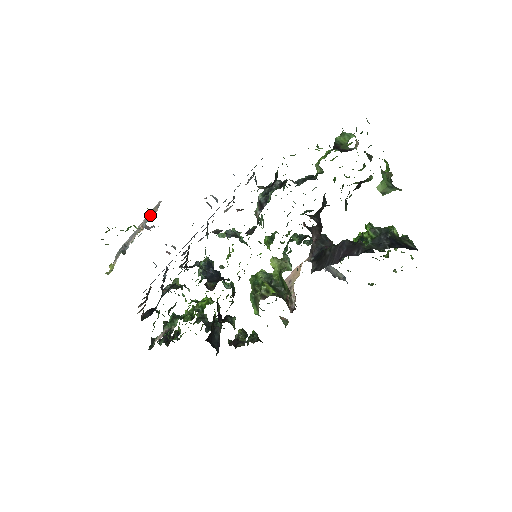
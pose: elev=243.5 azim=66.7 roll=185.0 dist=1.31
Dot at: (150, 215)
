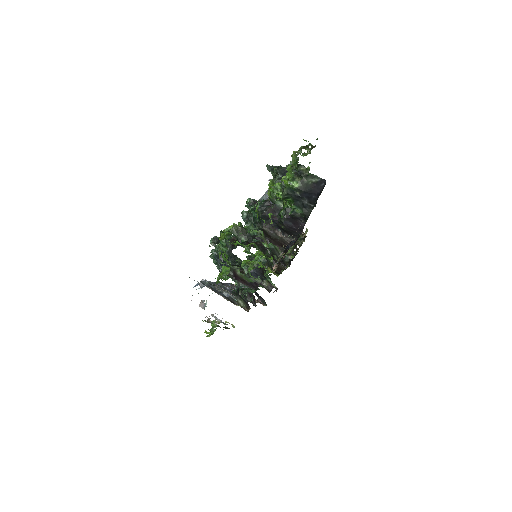
Dot at: occluded
